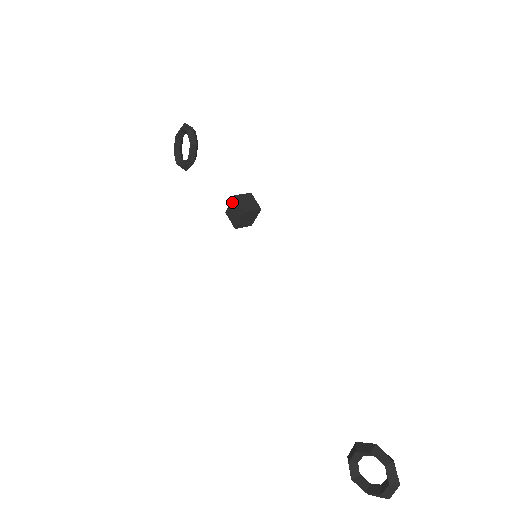
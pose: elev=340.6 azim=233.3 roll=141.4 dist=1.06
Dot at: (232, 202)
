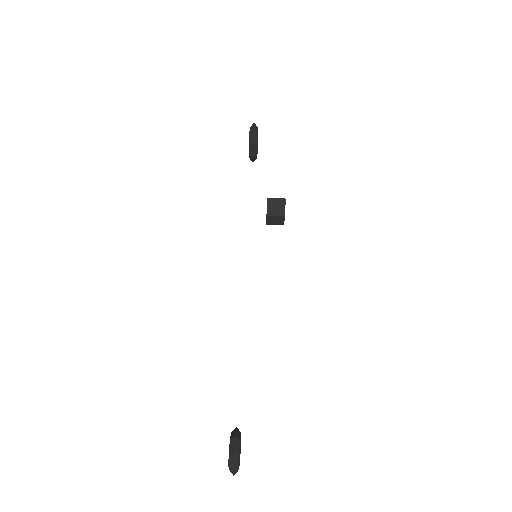
Dot at: occluded
